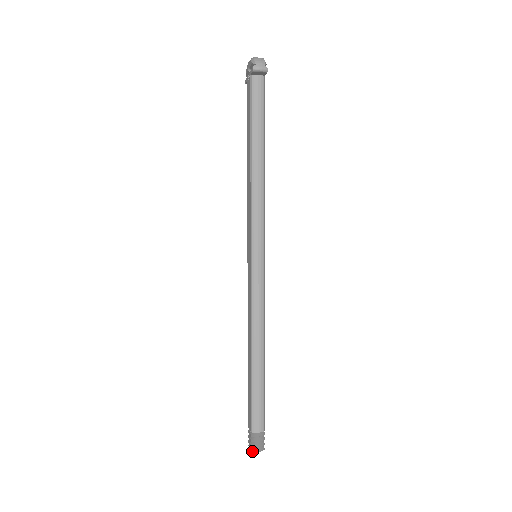
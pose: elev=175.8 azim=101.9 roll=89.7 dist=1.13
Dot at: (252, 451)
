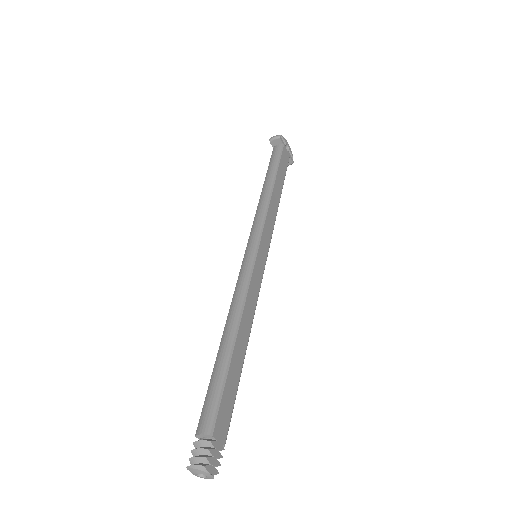
Dot at: (188, 466)
